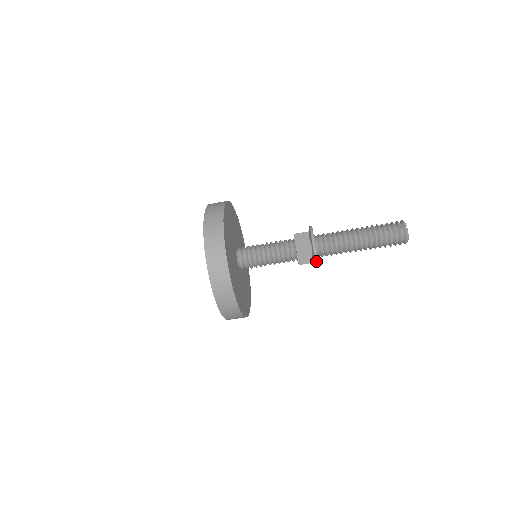
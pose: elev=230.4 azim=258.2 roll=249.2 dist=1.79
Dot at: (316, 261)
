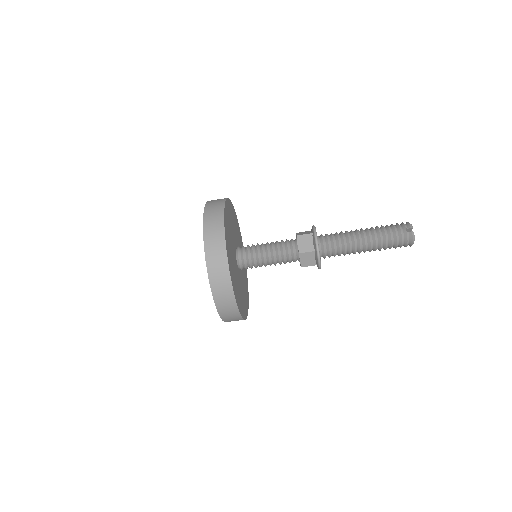
Dot at: (319, 265)
